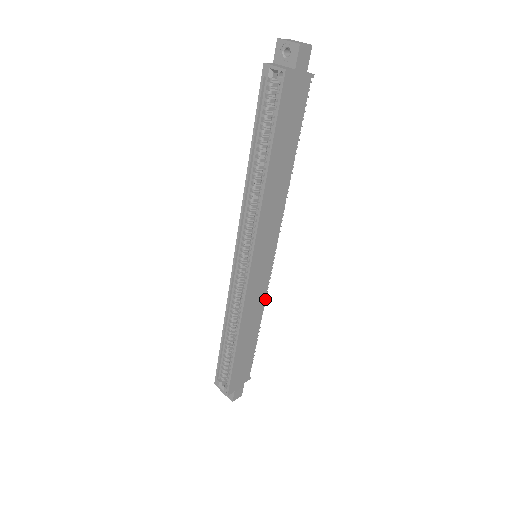
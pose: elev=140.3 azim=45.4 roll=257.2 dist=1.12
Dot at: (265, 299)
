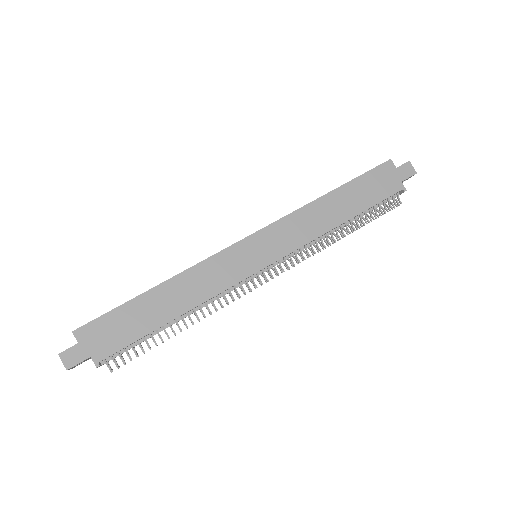
Dot at: (218, 294)
